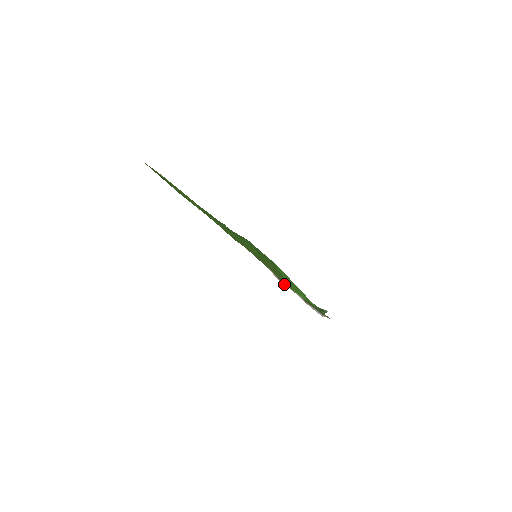
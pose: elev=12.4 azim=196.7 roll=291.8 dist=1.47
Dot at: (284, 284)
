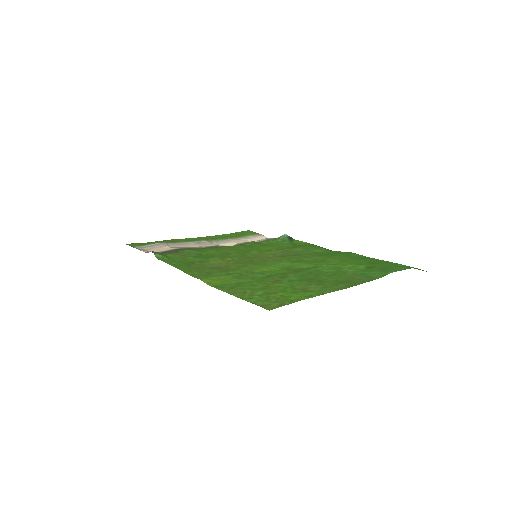
Dot at: (233, 245)
